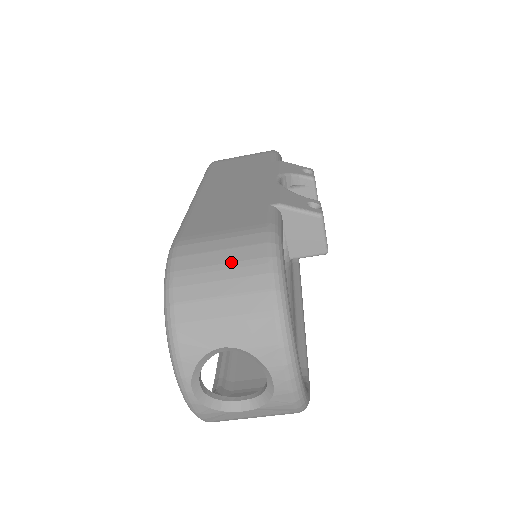
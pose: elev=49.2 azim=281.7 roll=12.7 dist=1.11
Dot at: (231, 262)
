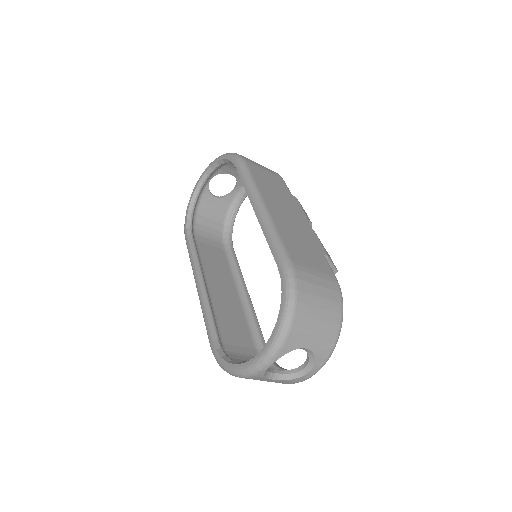
Dot at: (325, 298)
